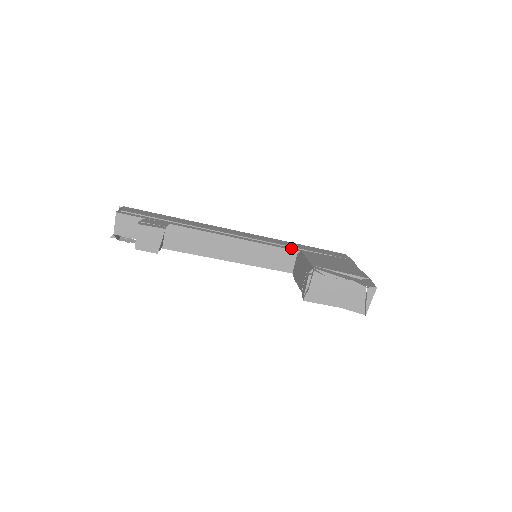
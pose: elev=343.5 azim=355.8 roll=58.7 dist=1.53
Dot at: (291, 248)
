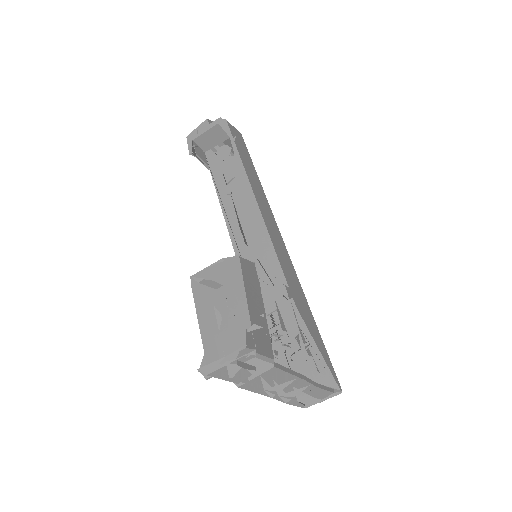
Dot at: occluded
